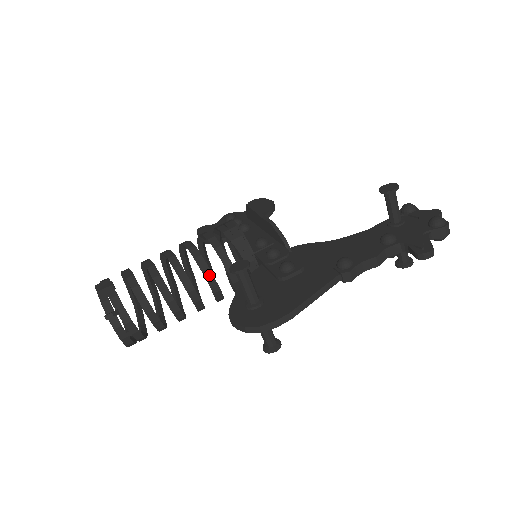
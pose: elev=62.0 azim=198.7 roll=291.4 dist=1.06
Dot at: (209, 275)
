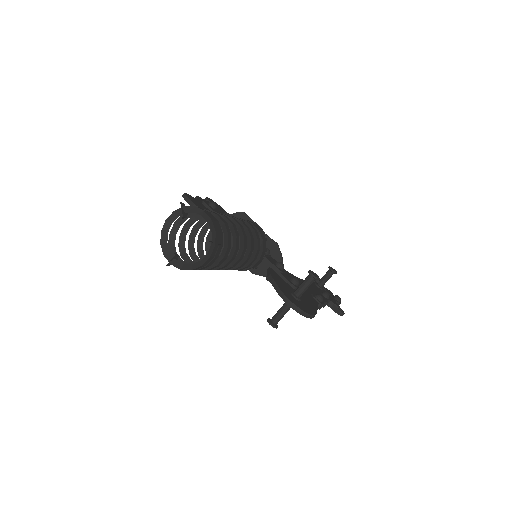
Dot at: (250, 254)
